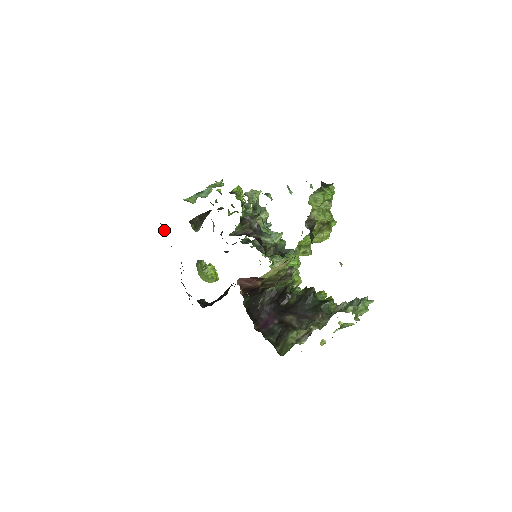
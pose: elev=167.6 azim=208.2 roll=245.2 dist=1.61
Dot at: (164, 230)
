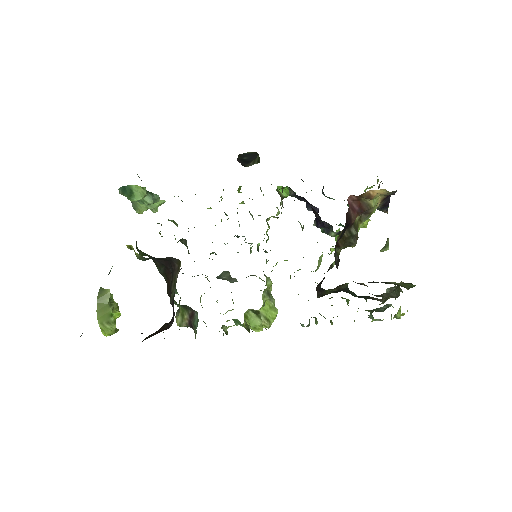
Dot at: occluded
